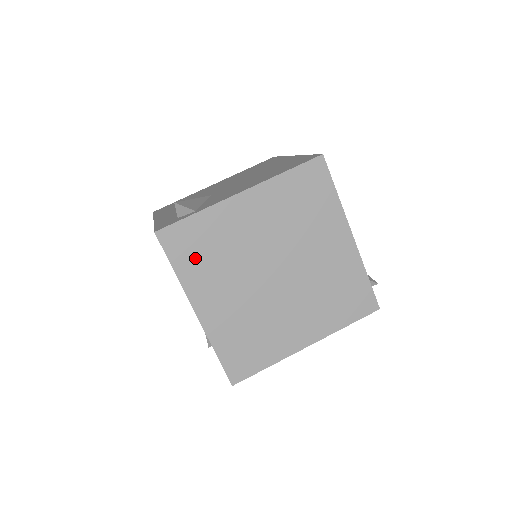
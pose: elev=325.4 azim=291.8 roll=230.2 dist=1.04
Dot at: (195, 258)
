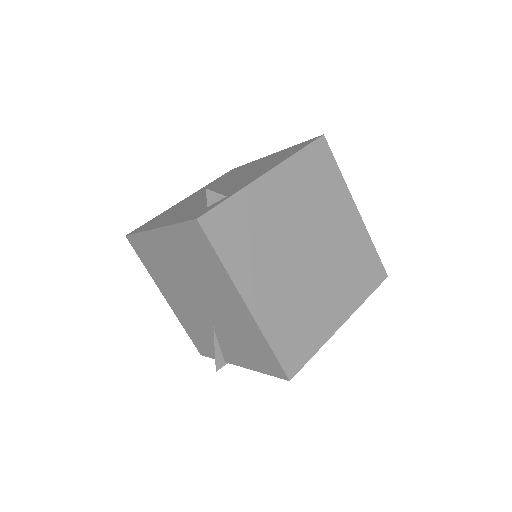
Dot at: (238, 244)
